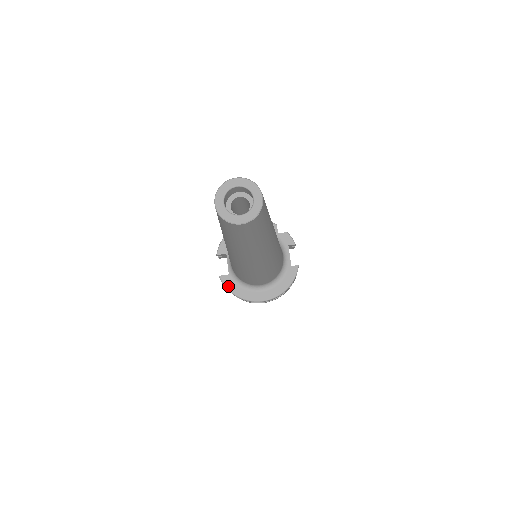
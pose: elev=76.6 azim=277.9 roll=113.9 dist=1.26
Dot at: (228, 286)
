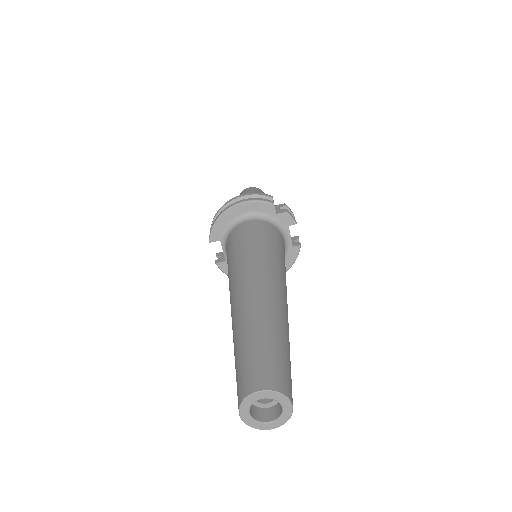
Dot at: (227, 272)
